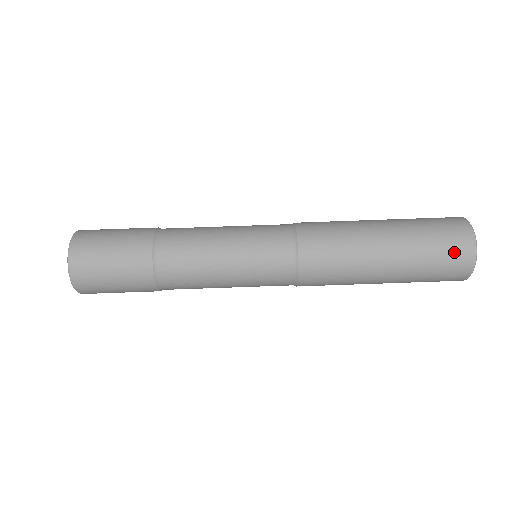
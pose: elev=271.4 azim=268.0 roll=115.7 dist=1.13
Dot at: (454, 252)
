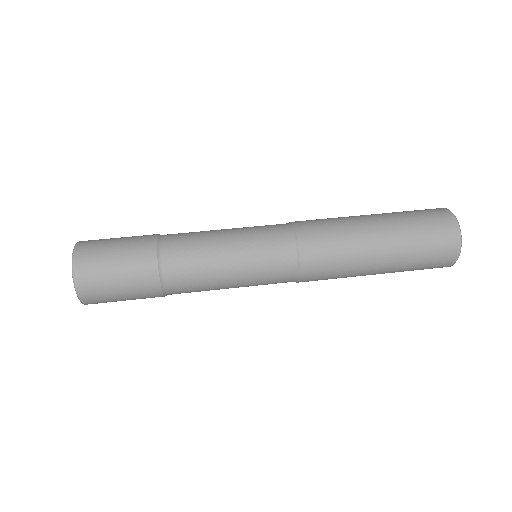
Dot at: occluded
